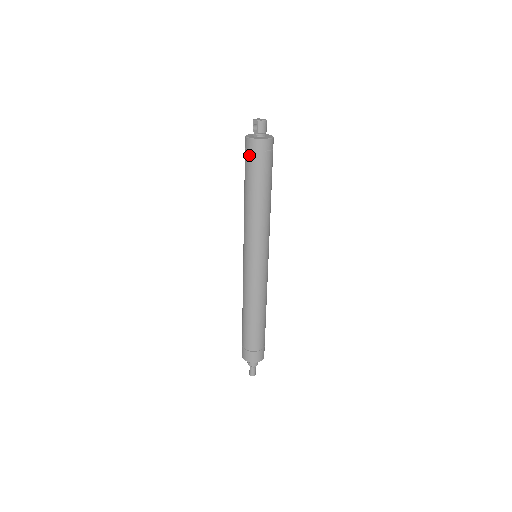
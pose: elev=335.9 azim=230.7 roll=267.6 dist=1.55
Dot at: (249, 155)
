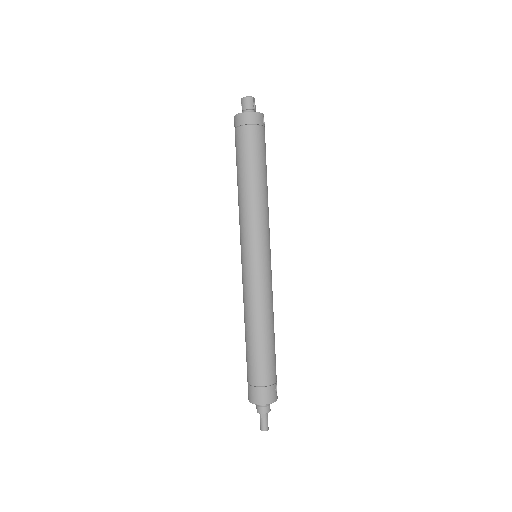
Dot at: (235, 135)
